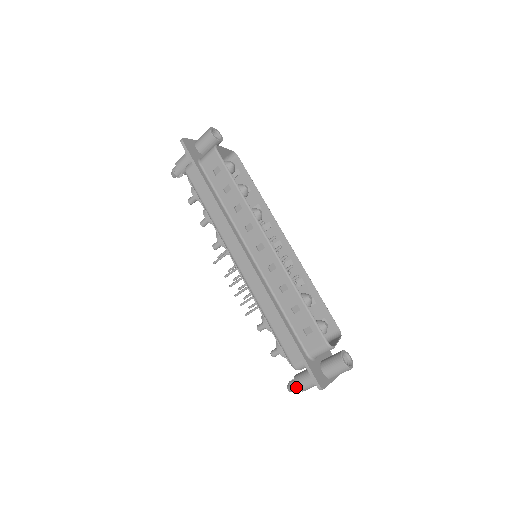
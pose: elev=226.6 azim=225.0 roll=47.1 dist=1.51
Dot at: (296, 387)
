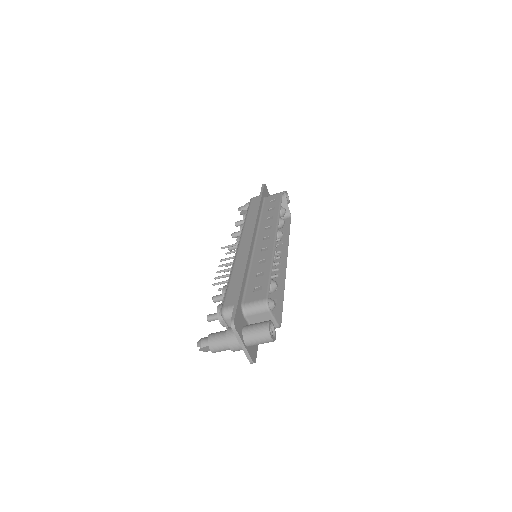
Dot at: (207, 340)
